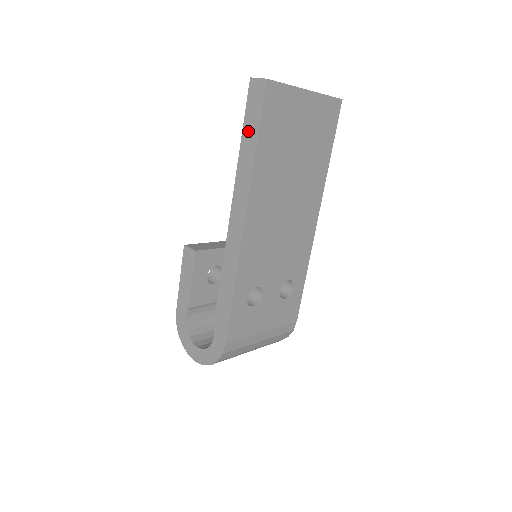
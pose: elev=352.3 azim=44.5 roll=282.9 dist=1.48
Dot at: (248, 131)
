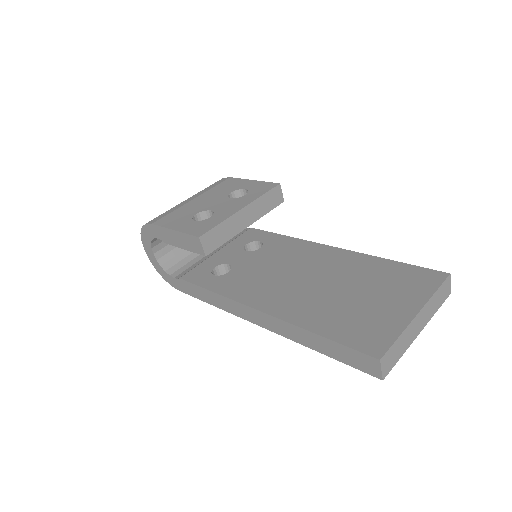
Dot at: (329, 346)
